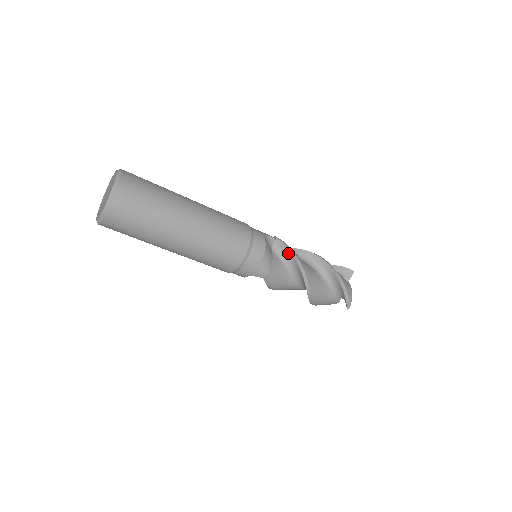
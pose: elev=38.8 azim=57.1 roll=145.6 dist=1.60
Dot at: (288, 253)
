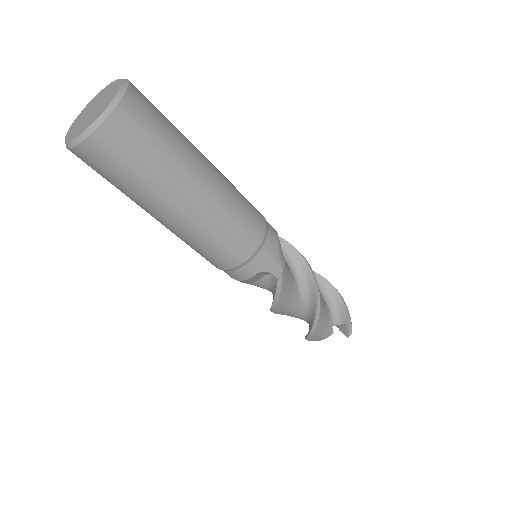
Dot at: (293, 252)
